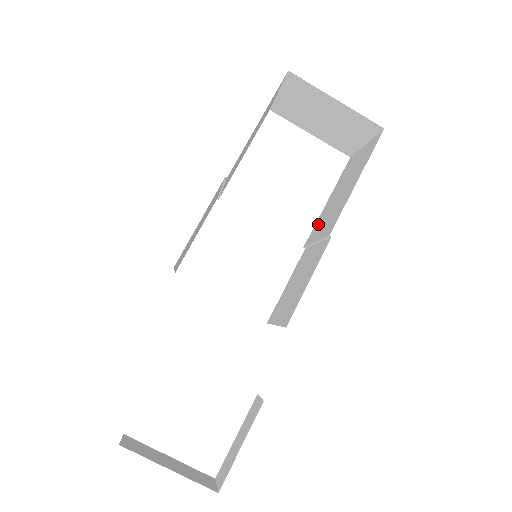
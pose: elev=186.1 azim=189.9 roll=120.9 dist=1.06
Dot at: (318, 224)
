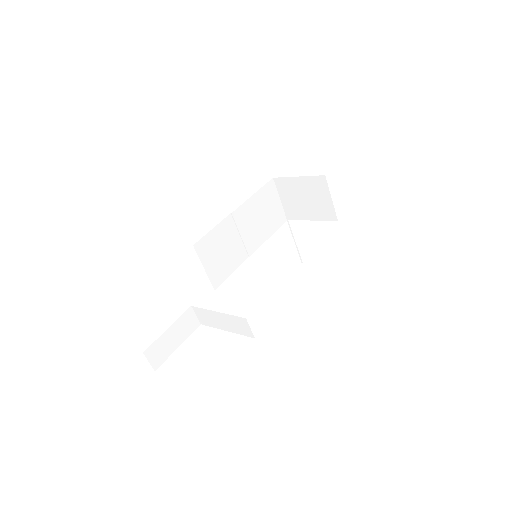
Dot at: occluded
